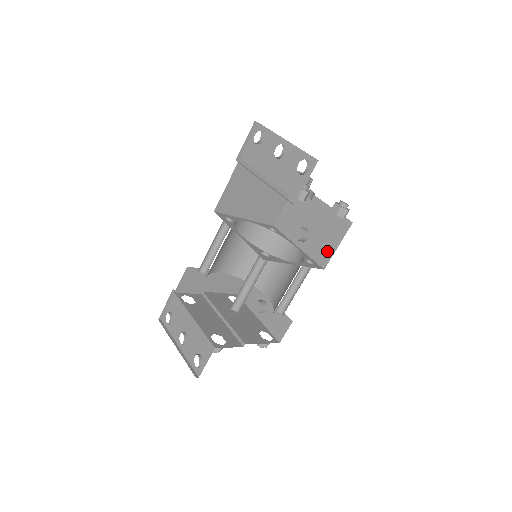
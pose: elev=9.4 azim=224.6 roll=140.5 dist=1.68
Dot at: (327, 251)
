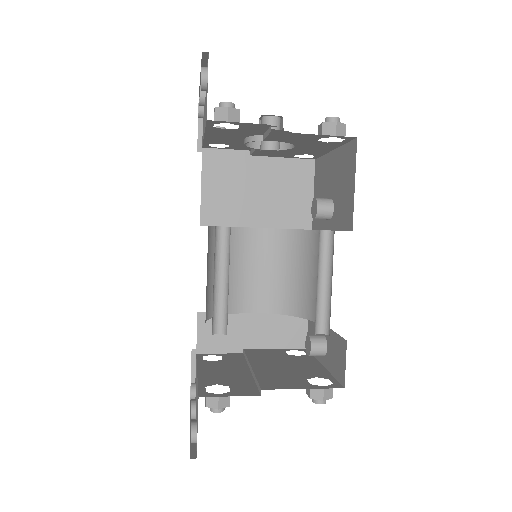
Dot at: (348, 203)
